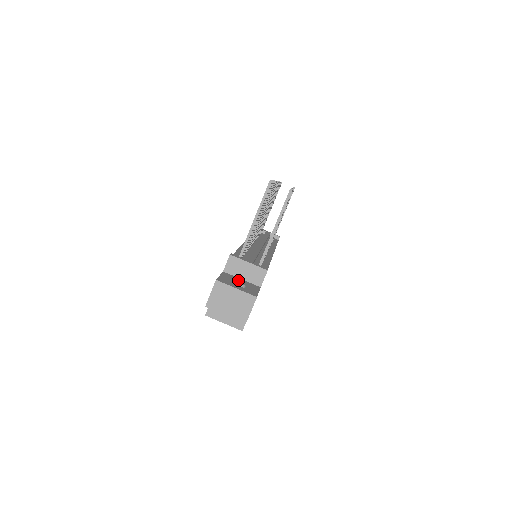
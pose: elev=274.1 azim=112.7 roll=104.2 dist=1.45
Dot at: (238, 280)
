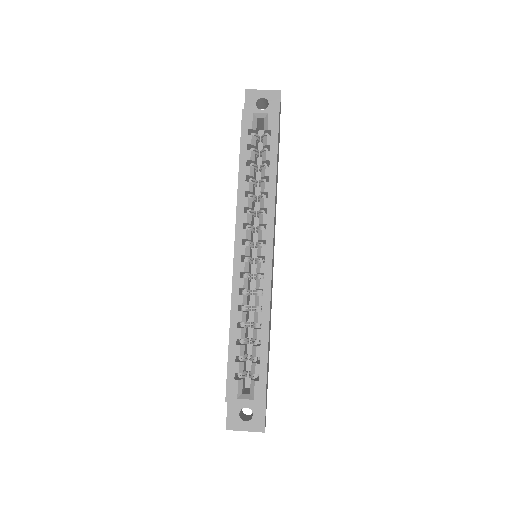
Dot at: occluded
